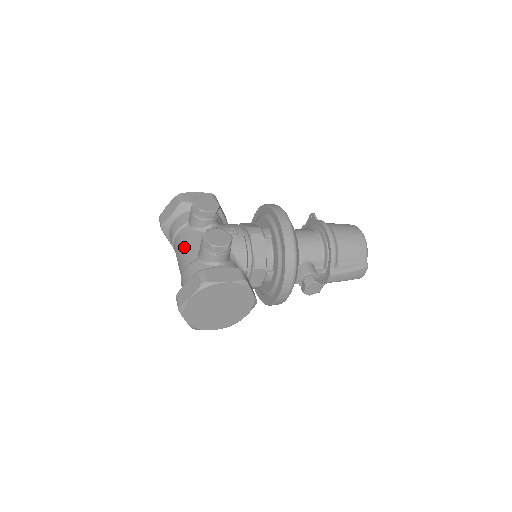
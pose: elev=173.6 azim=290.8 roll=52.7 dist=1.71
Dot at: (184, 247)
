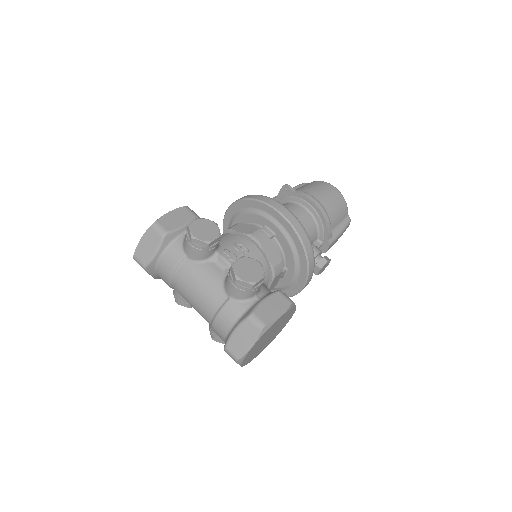
Dot at: (199, 288)
